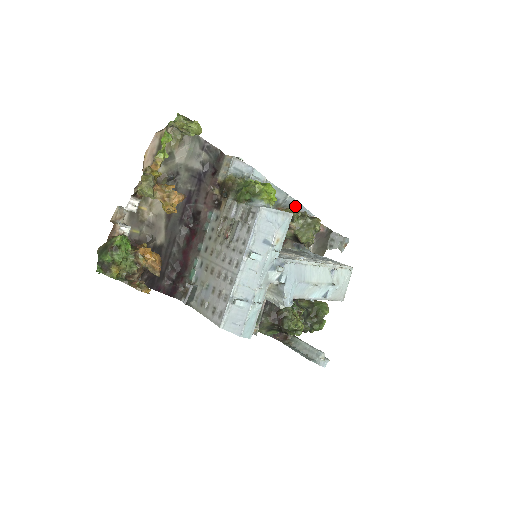
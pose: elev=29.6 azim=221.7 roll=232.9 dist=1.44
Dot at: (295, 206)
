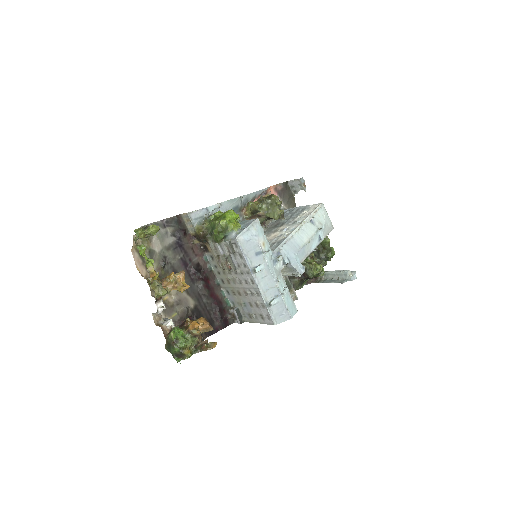
Dot at: (251, 197)
